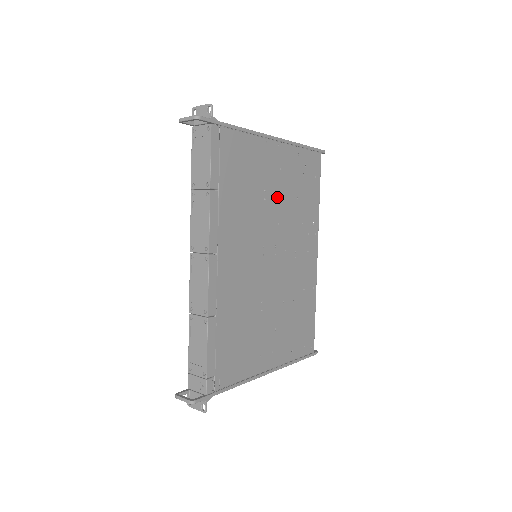
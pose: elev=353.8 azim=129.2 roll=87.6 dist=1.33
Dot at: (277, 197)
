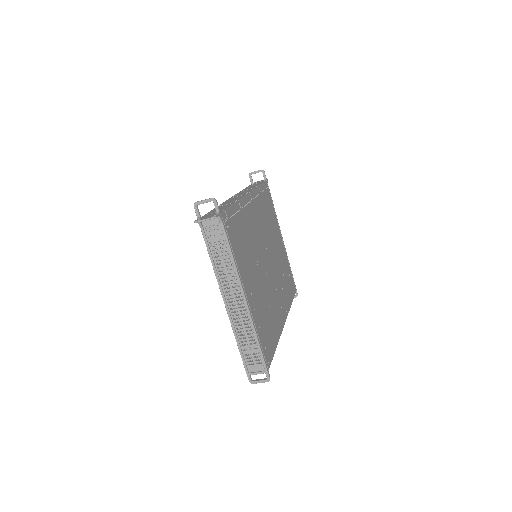
Dot at: (277, 252)
